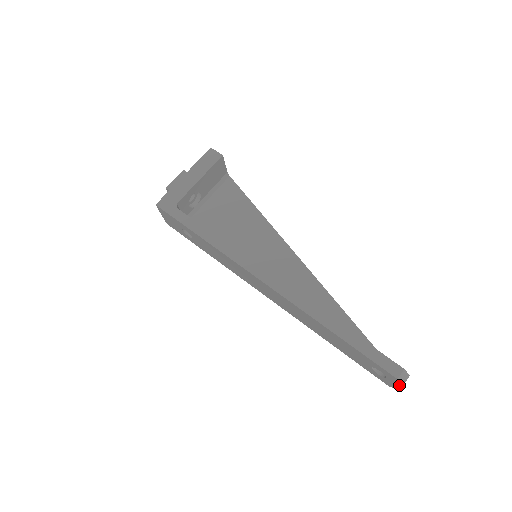
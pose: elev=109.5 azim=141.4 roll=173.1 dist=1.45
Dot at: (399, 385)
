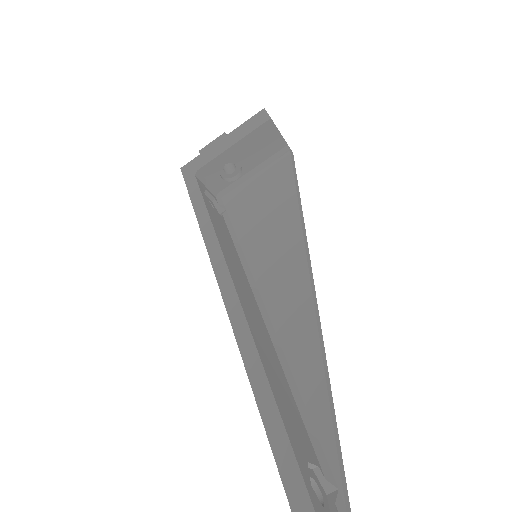
Dot at: out of frame
